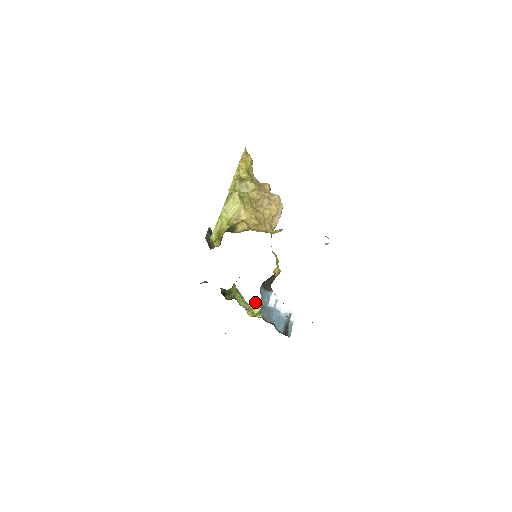
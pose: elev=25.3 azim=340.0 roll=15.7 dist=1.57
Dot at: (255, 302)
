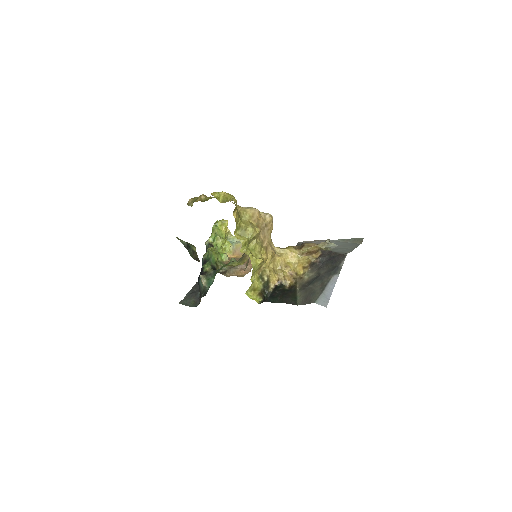
Dot at: (218, 239)
